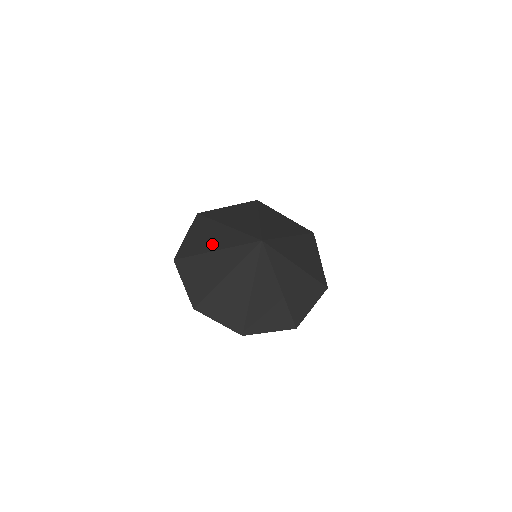
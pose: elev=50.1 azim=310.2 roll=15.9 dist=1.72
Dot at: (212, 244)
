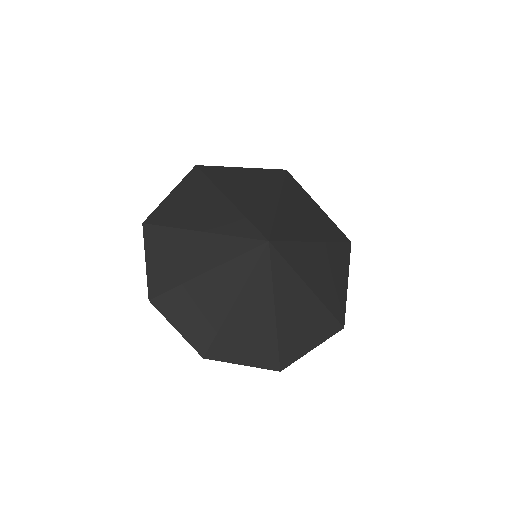
Dot at: (202, 220)
